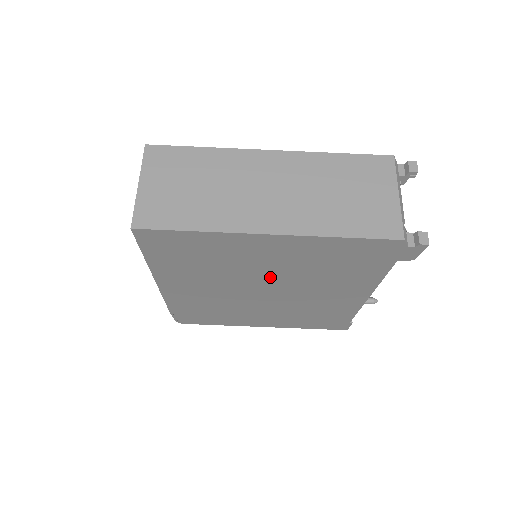
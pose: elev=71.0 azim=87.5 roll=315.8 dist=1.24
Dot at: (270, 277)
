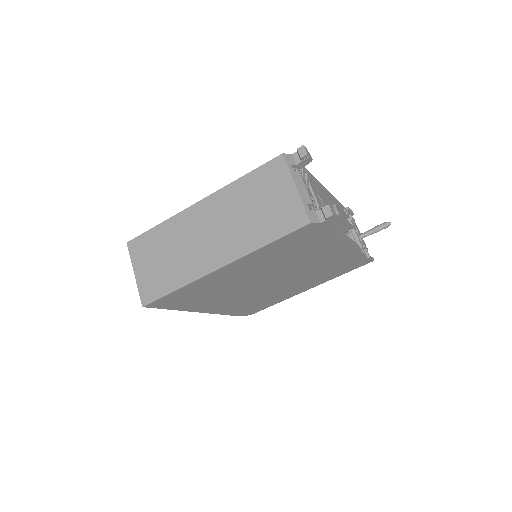
Dot at: (261, 276)
